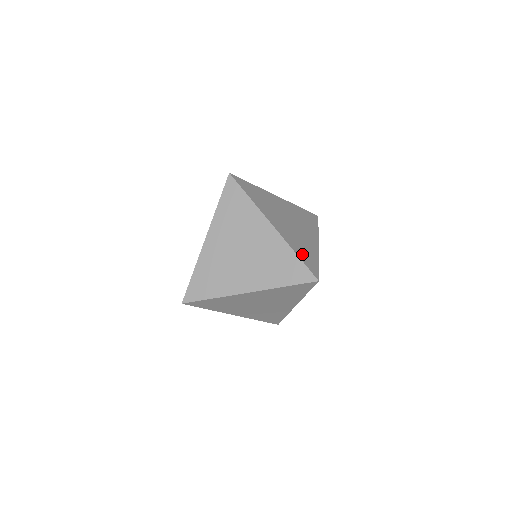
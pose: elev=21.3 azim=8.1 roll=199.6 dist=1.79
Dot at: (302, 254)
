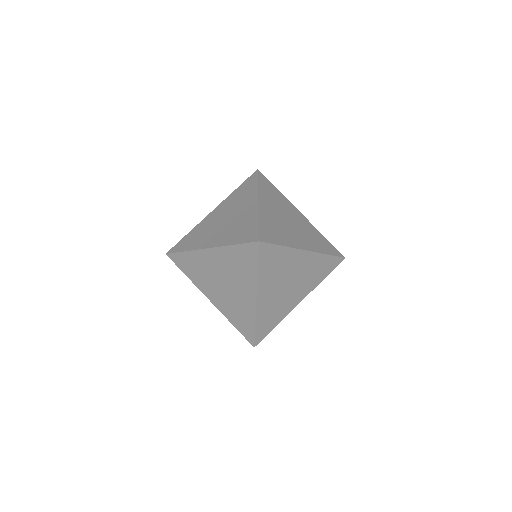
Dot at: occluded
